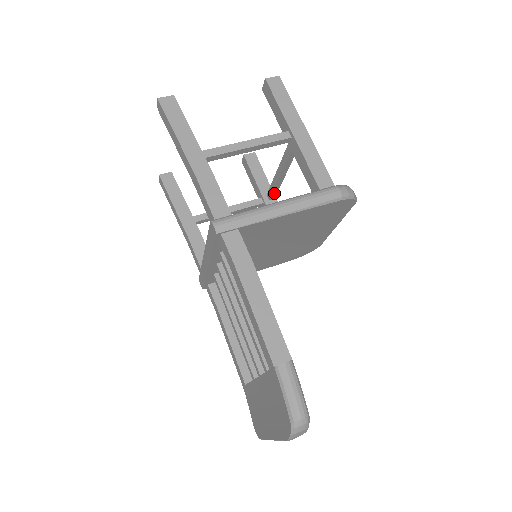
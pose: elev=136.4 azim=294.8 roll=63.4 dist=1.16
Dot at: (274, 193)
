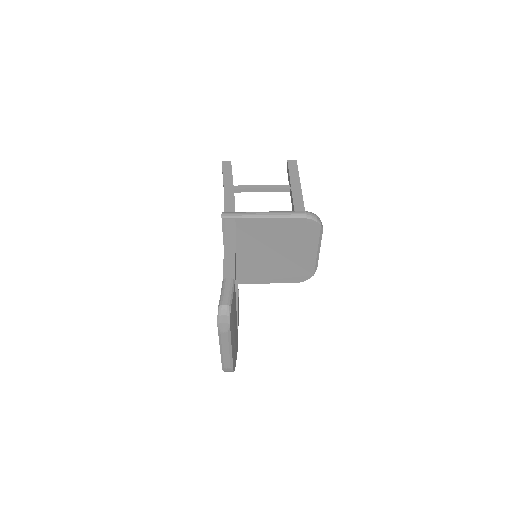
Dot at: occluded
